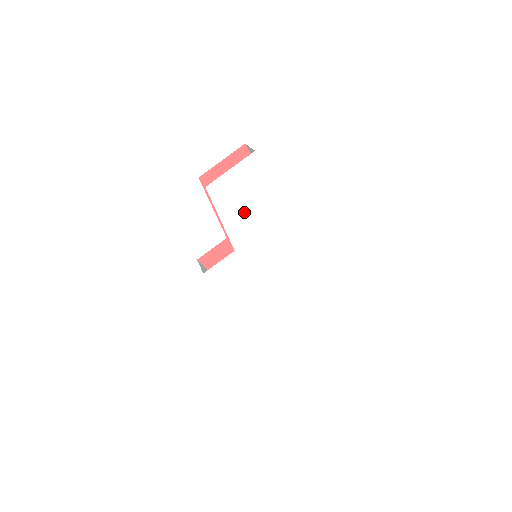
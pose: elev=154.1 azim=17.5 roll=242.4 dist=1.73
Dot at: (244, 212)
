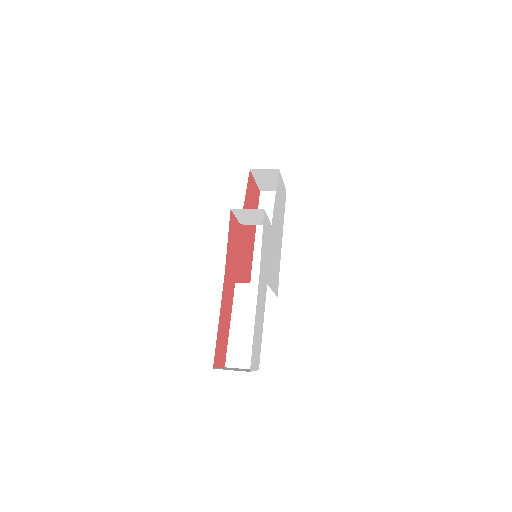
Dot at: (278, 211)
